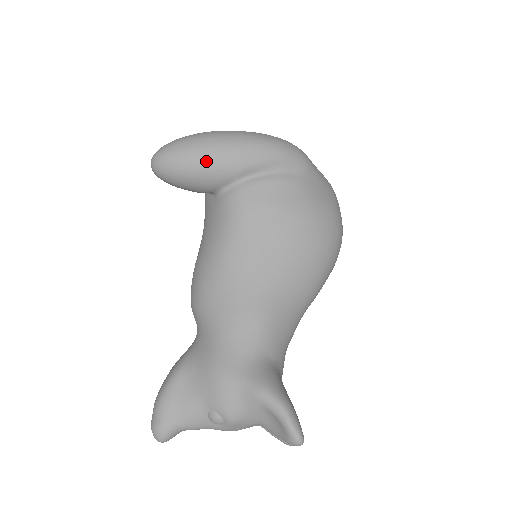
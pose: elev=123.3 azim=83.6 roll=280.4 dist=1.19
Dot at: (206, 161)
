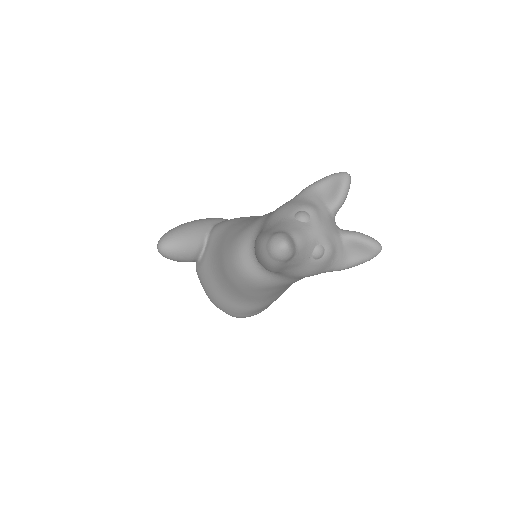
Dot at: (189, 223)
